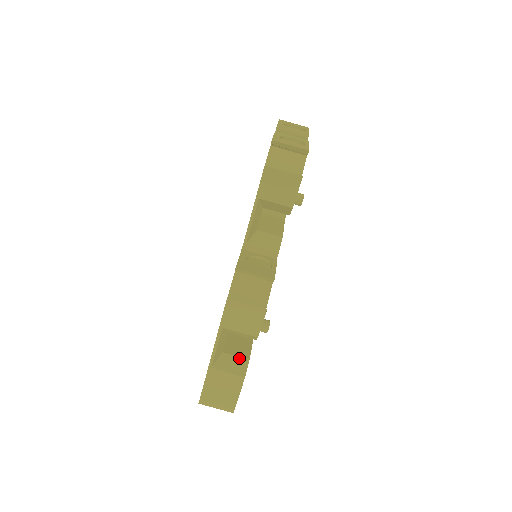
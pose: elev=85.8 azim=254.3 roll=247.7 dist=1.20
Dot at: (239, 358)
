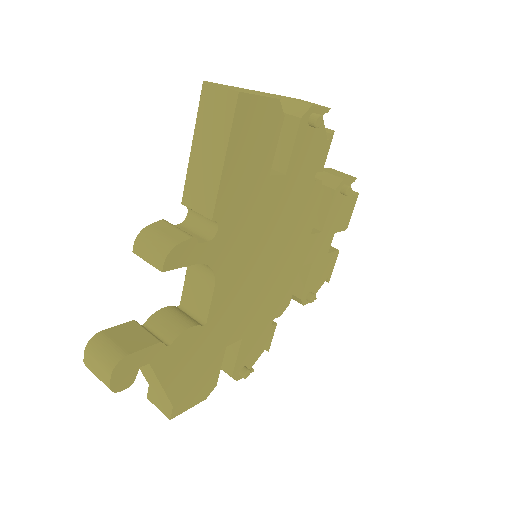
Dot at: occluded
